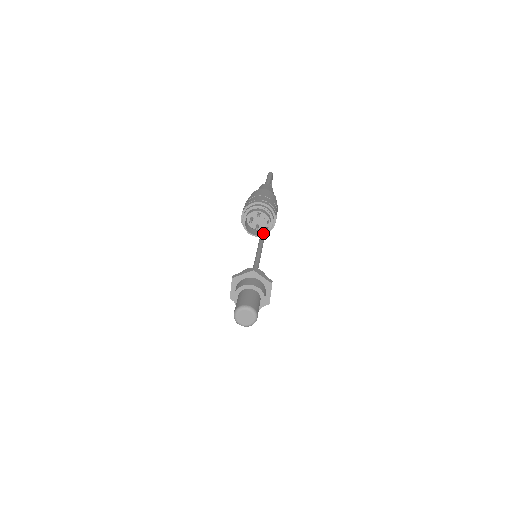
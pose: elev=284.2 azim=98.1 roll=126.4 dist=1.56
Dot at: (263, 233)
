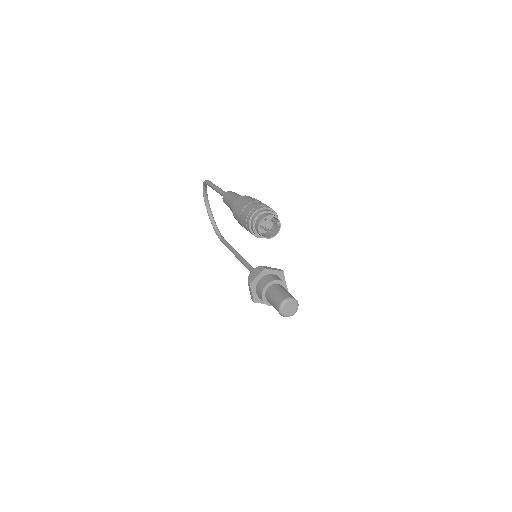
Dot at: (276, 232)
